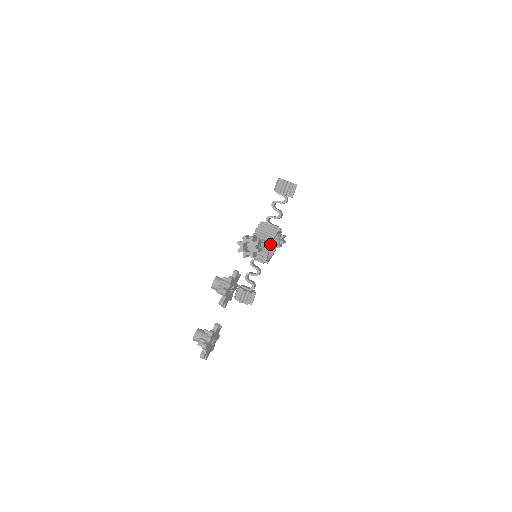
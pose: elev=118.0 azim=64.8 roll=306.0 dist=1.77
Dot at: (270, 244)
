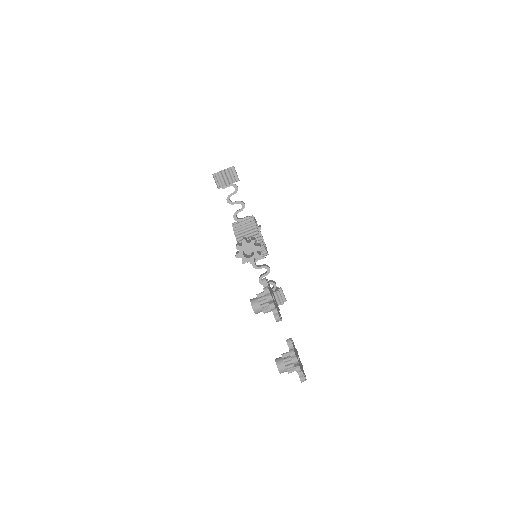
Dot at: (258, 235)
